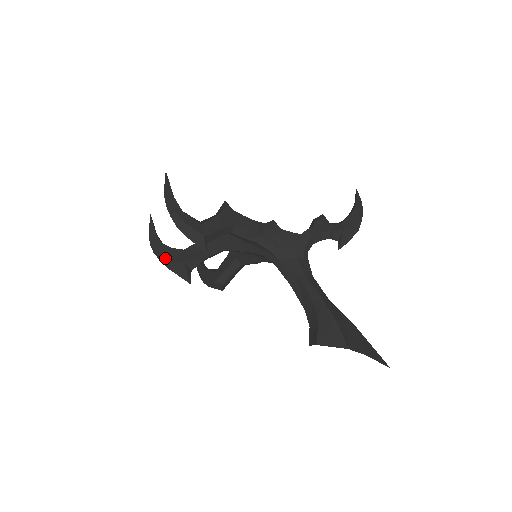
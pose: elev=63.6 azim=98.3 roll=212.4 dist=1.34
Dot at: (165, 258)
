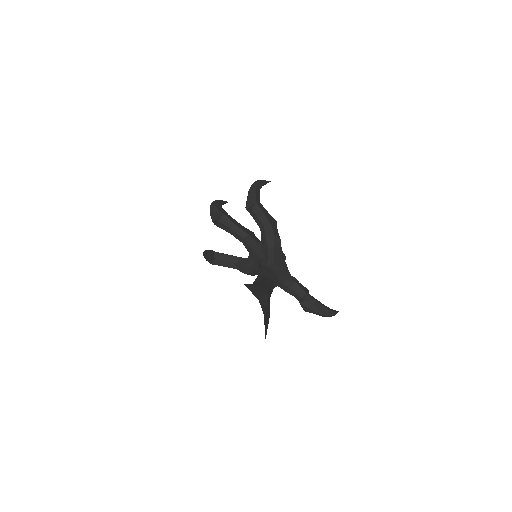
Dot at: (216, 205)
